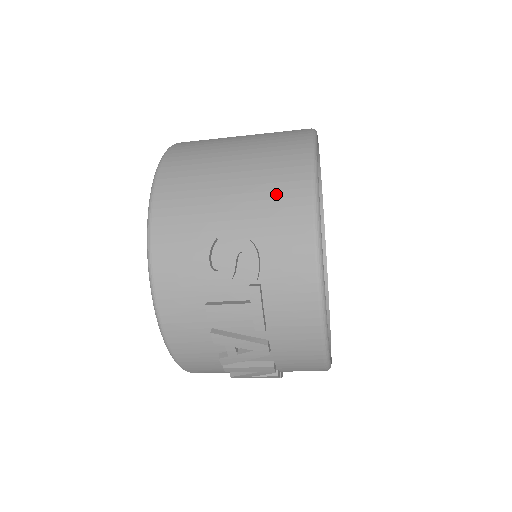
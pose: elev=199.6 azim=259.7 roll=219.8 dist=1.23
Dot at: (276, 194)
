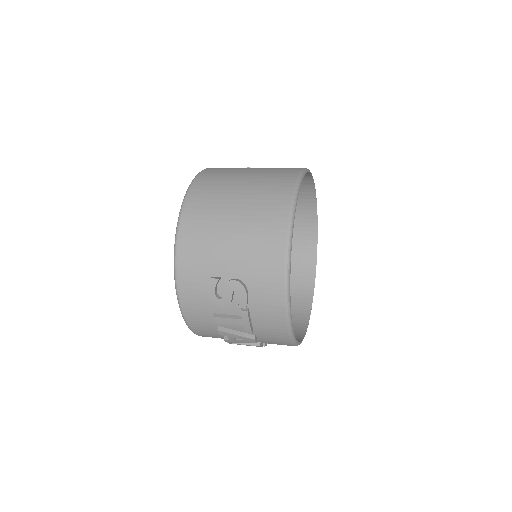
Dot at: (261, 251)
